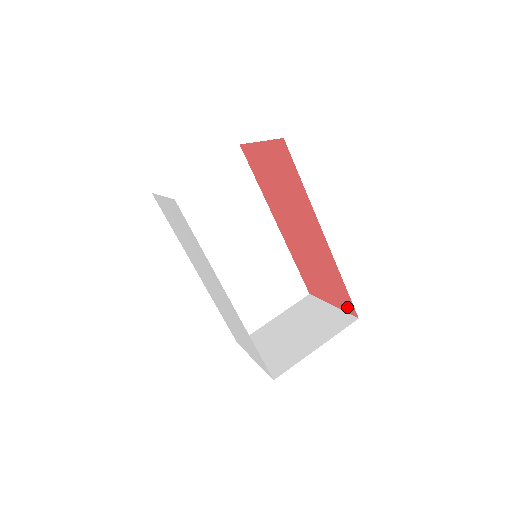
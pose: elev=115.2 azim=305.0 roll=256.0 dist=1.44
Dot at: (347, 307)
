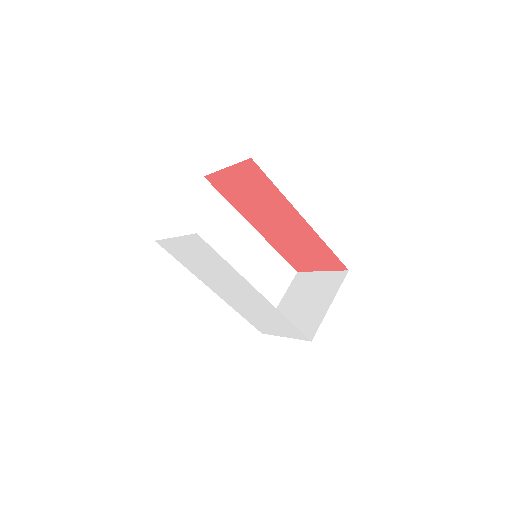
Dot at: (336, 266)
